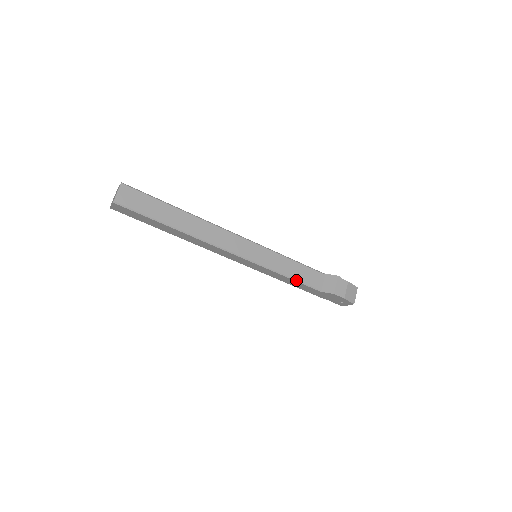
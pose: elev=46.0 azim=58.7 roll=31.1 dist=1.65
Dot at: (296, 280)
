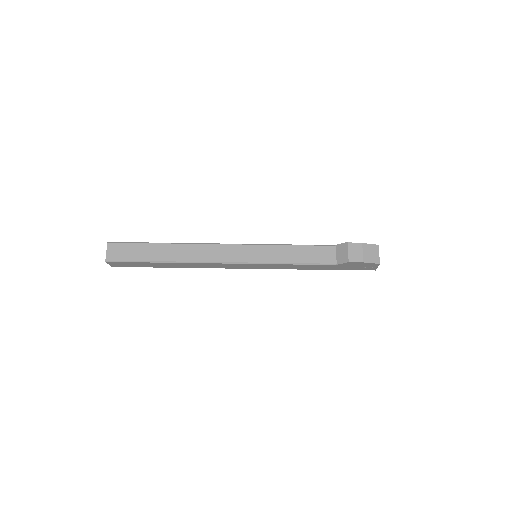
Dot at: (304, 263)
